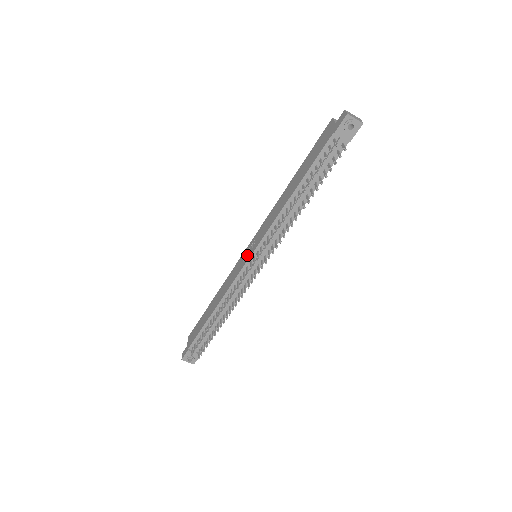
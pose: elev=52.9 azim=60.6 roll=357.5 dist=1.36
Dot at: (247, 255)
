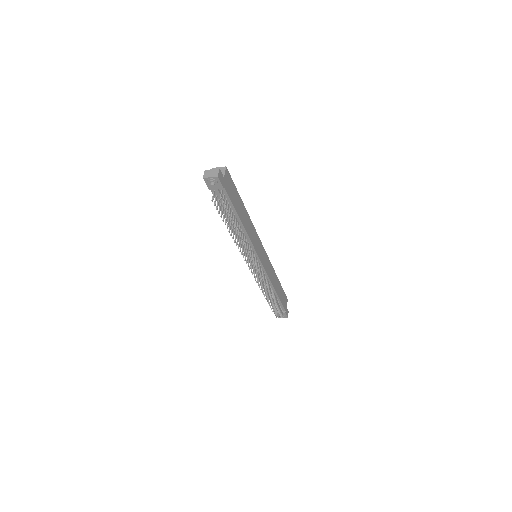
Dot at: occluded
